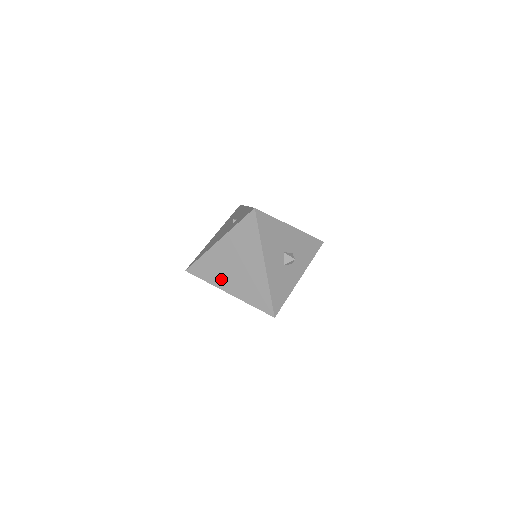
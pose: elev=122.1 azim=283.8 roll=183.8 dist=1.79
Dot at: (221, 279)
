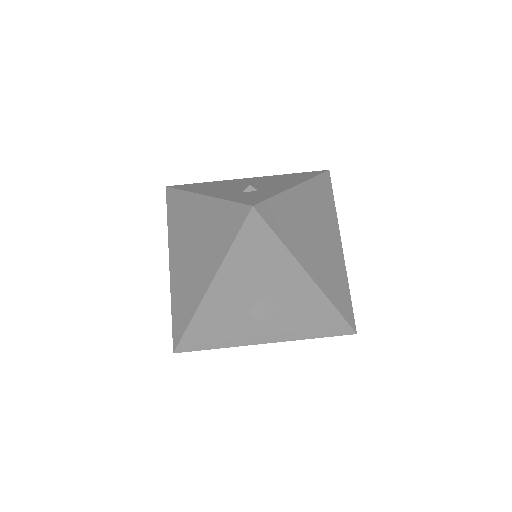
Dot at: (176, 241)
